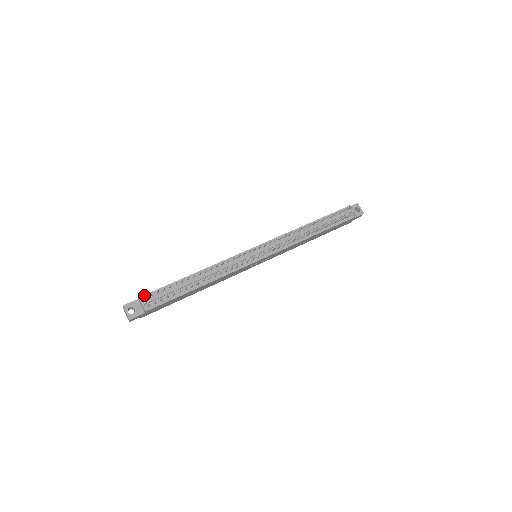
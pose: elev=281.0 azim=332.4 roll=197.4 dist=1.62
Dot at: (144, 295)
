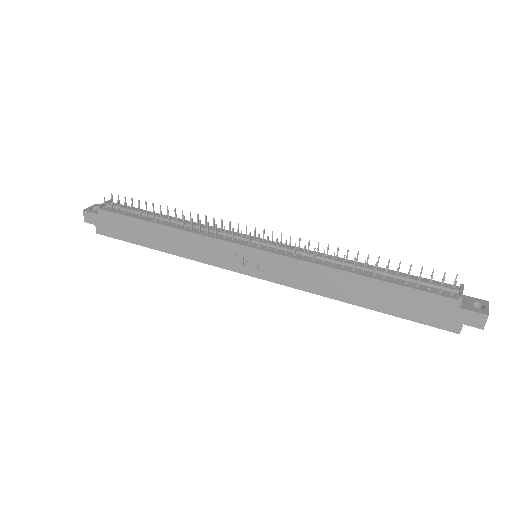
Dot at: (117, 203)
